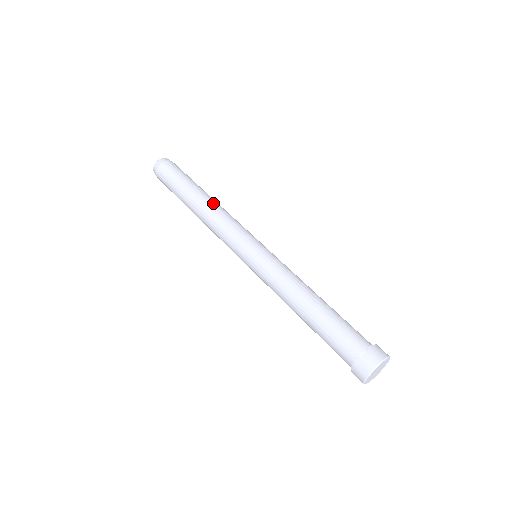
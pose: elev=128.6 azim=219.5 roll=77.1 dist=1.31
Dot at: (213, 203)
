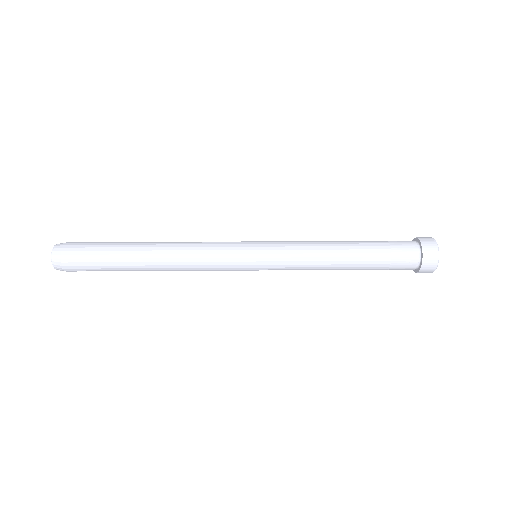
Dot at: (169, 242)
